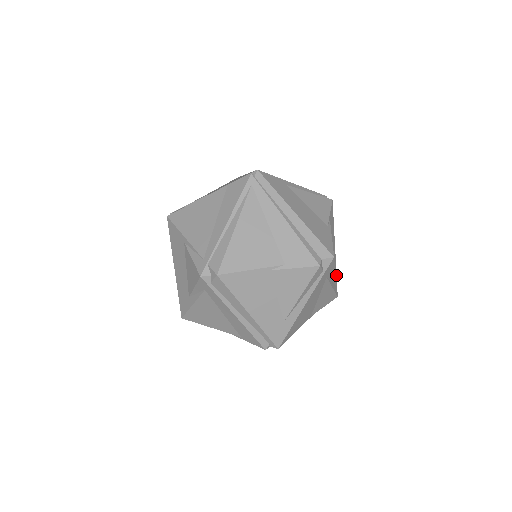
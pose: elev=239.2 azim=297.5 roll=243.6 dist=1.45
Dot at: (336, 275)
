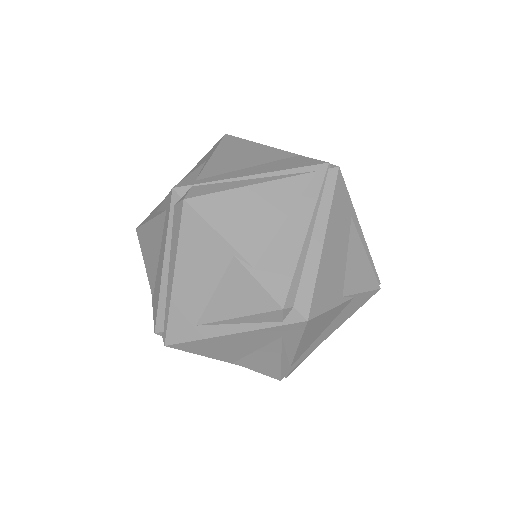
Dot at: (302, 359)
